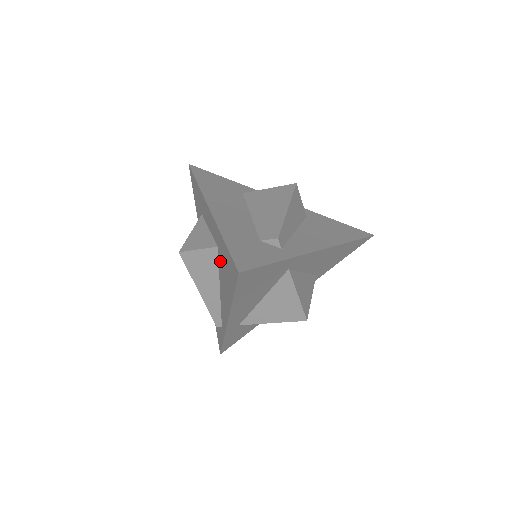
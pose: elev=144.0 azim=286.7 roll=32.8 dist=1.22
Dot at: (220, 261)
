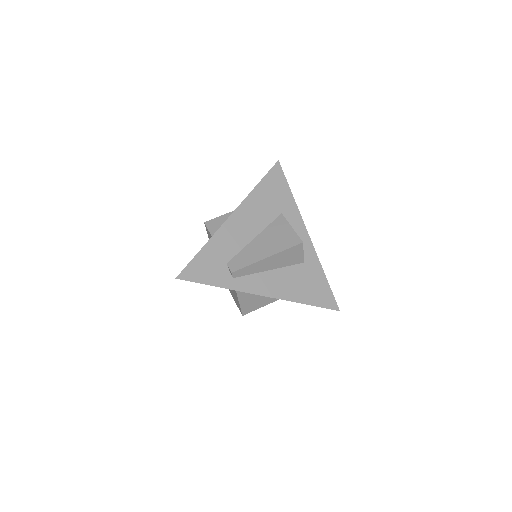
Dot at: occluded
